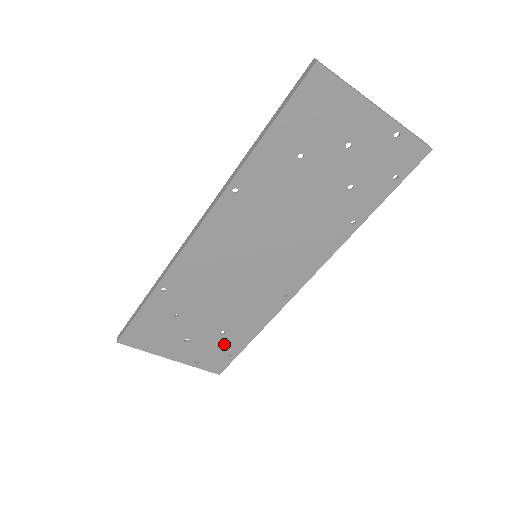
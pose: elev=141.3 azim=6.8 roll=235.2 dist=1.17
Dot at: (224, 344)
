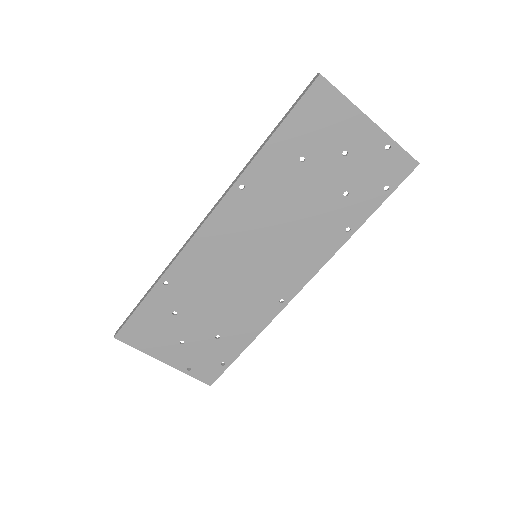
Dot at: (218, 350)
